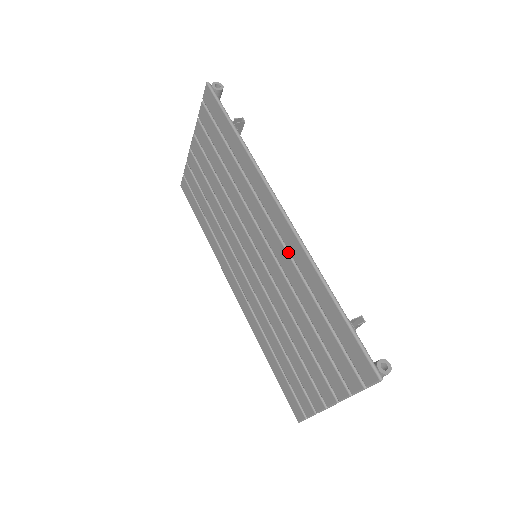
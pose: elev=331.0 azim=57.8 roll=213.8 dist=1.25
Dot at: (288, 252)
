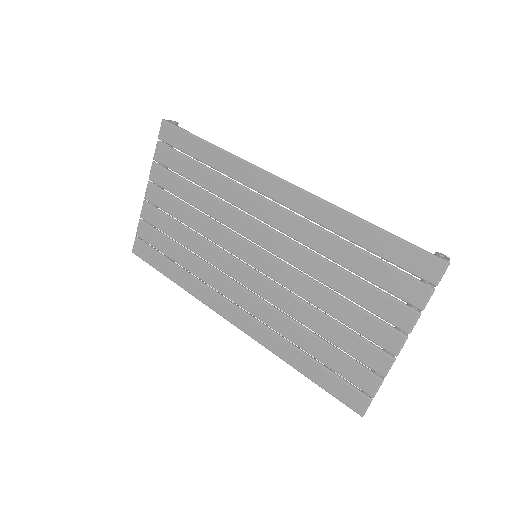
Dot at: (300, 217)
